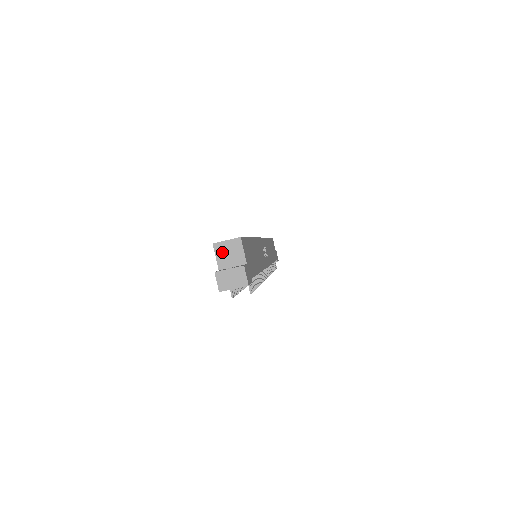
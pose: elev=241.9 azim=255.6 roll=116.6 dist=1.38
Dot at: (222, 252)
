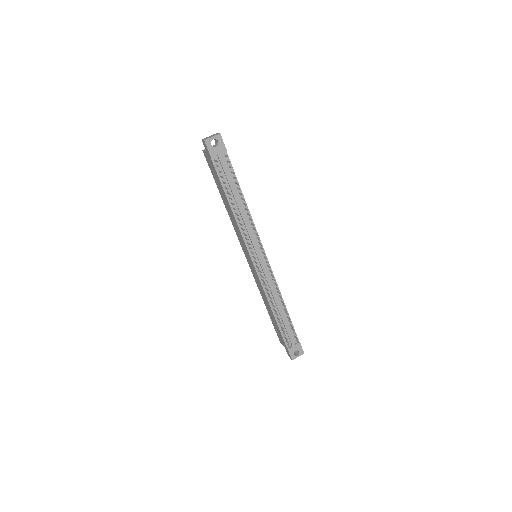
Dot at: occluded
